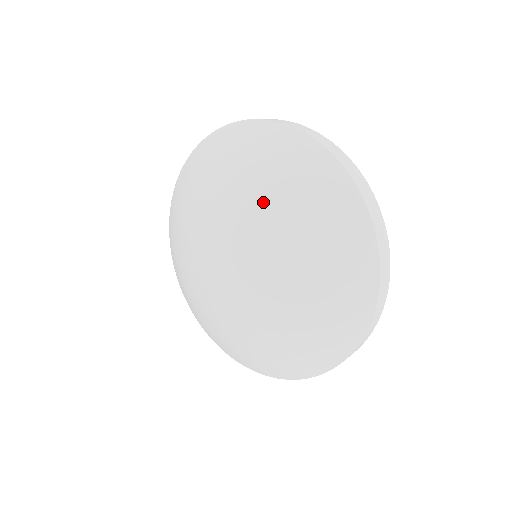
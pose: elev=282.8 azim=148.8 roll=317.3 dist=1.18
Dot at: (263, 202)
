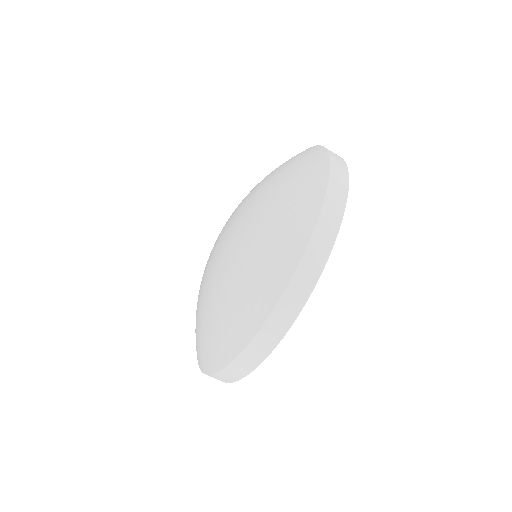
Dot at: (259, 184)
